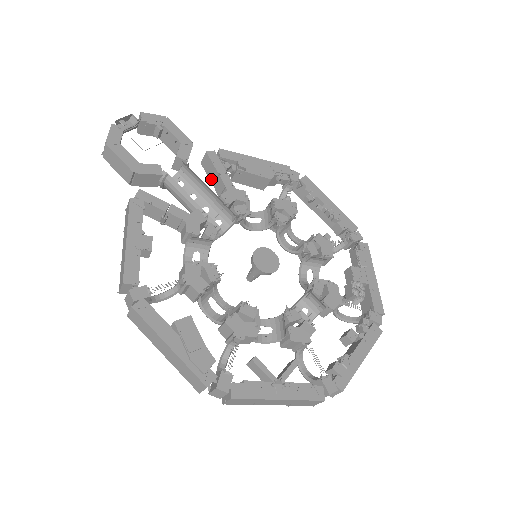
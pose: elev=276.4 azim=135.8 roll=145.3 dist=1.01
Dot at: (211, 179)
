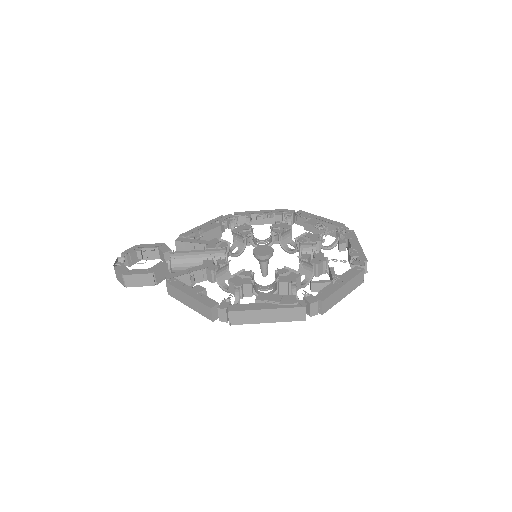
Dot at: occluded
